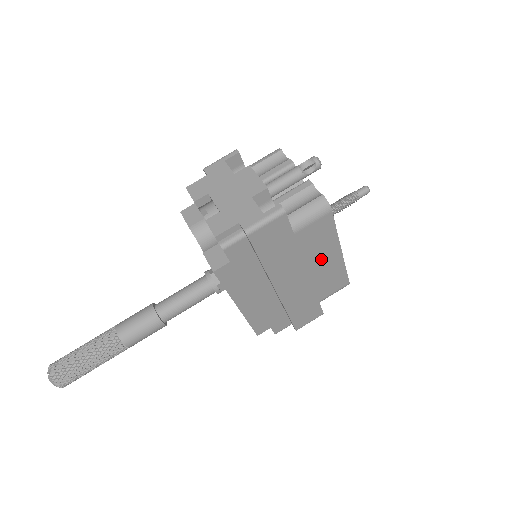
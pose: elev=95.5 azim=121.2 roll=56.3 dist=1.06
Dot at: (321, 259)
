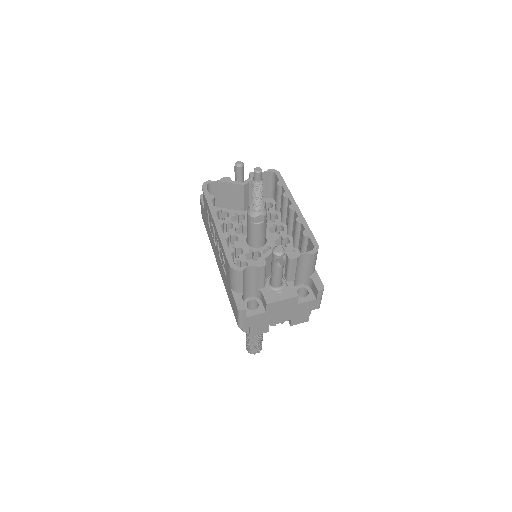
Dot at: occluded
